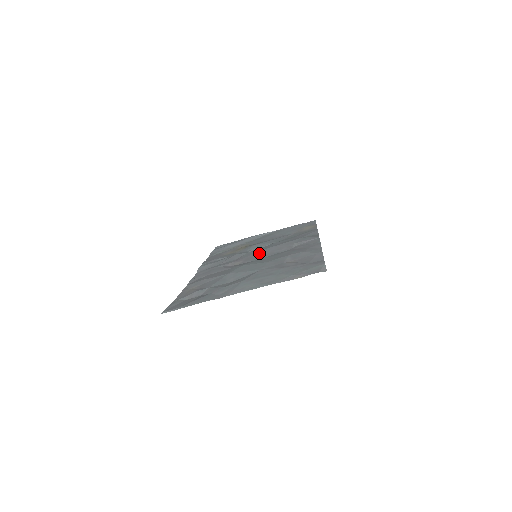
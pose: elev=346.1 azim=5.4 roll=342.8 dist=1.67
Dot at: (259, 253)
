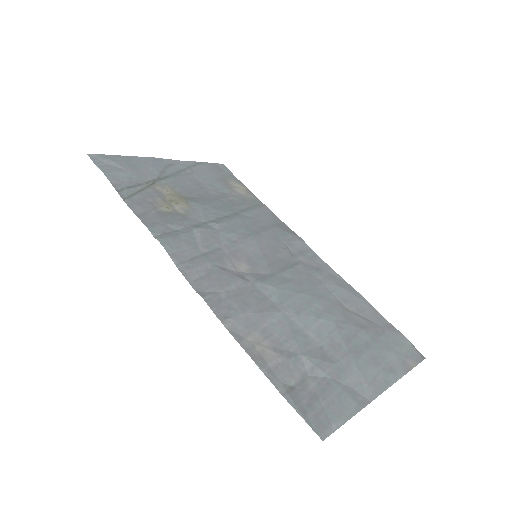
Dot at: (256, 250)
